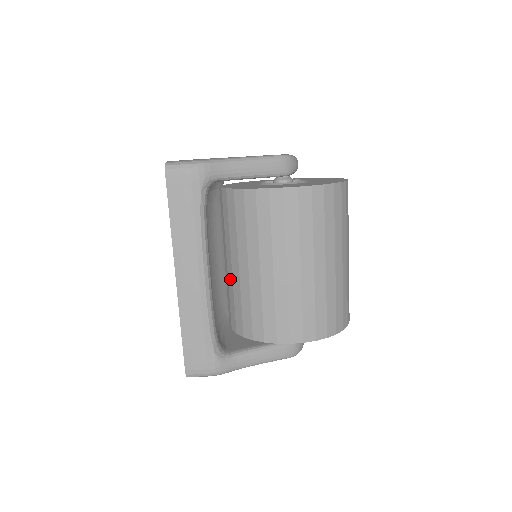
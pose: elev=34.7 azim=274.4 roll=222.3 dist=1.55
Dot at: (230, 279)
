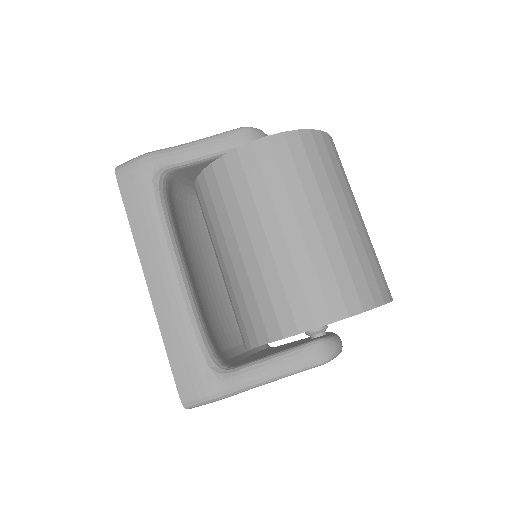
Dot at: (225, 284)
